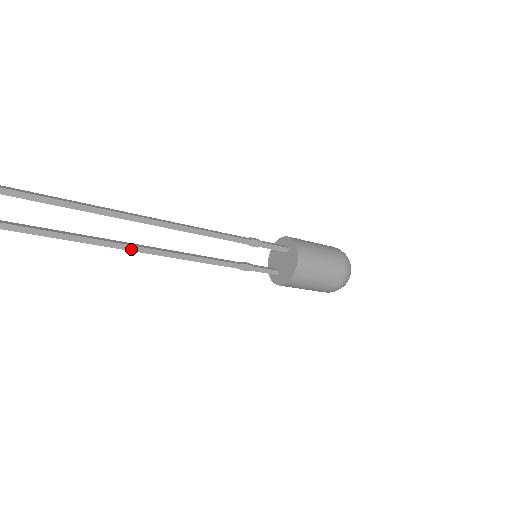
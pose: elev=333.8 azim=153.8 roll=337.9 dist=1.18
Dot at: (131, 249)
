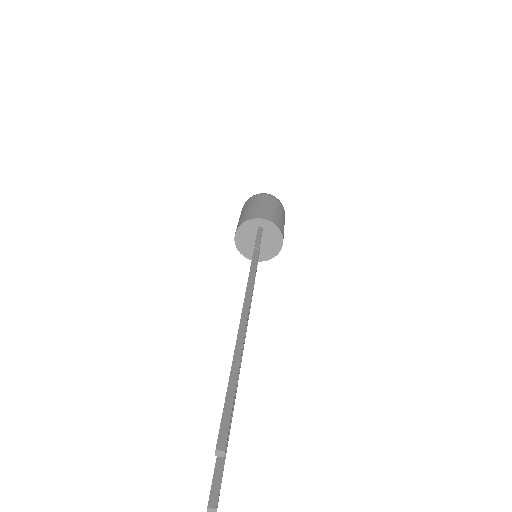
Dot at: occluded
